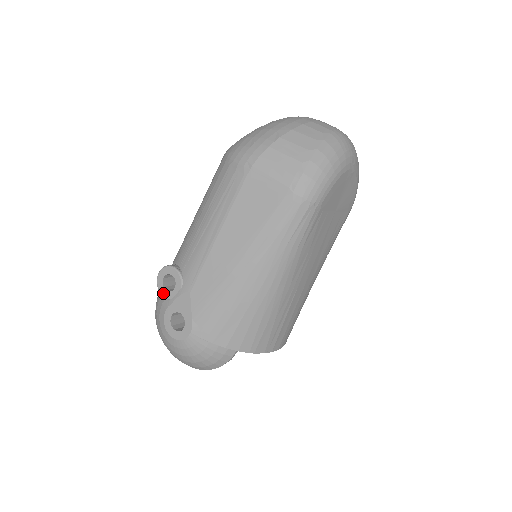
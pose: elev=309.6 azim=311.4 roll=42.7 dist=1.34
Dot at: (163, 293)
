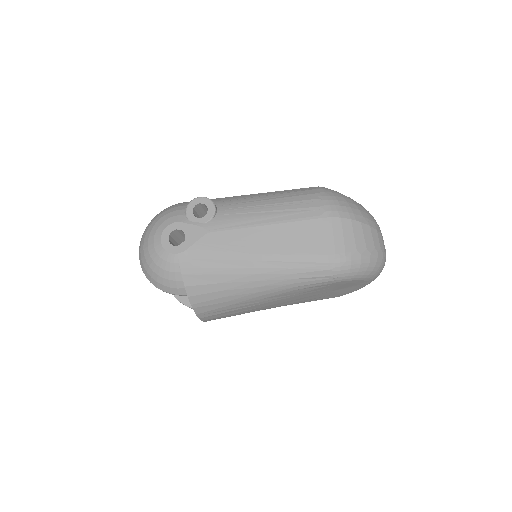
Dot at: (188, 211)
